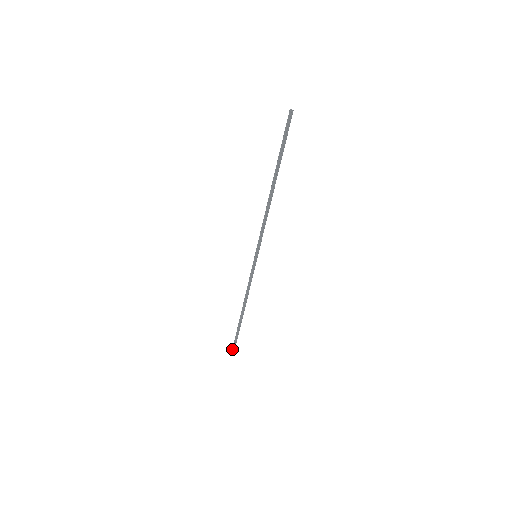
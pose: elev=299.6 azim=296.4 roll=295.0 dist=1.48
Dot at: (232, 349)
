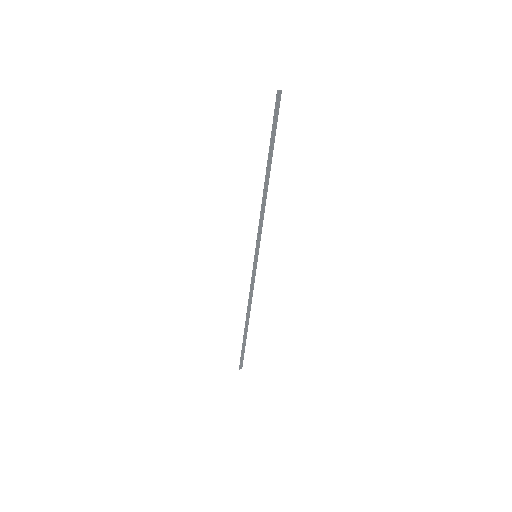
Dot at: (239, 365)
